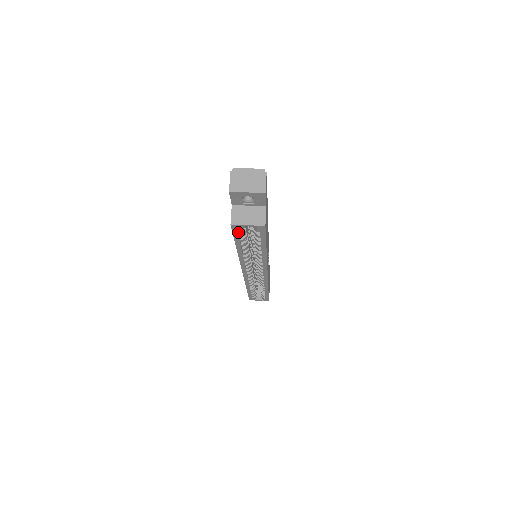
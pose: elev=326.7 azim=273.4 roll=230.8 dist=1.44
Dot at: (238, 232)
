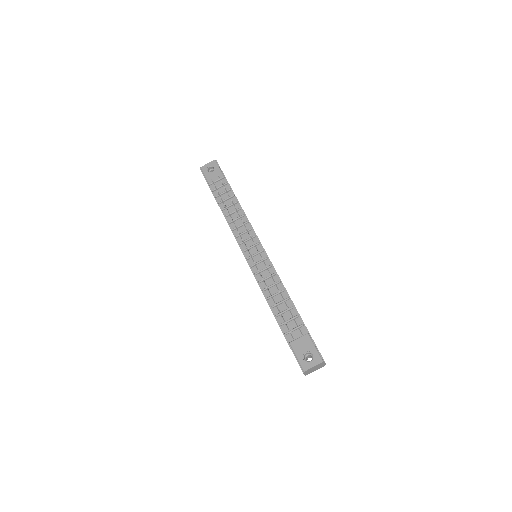
Dot at: occluded
